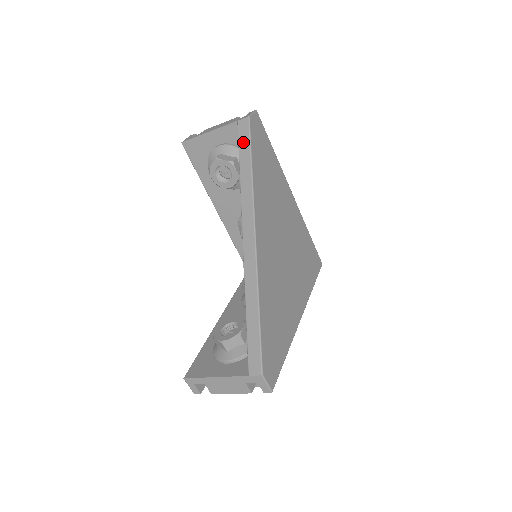
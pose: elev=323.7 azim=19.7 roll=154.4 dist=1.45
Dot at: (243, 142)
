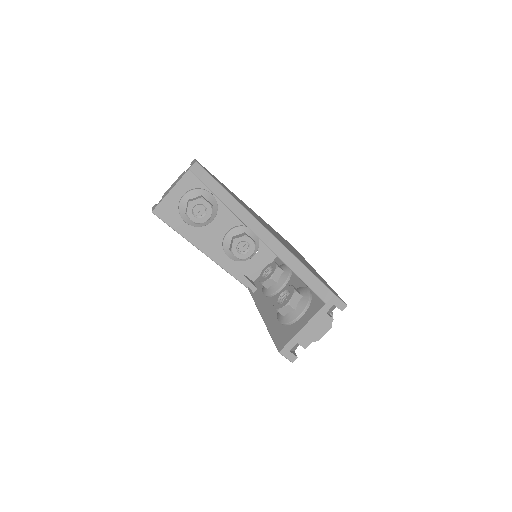
Dot at: (204, 178)
